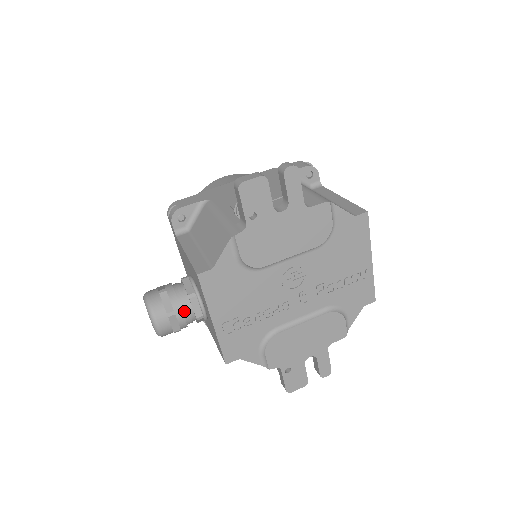
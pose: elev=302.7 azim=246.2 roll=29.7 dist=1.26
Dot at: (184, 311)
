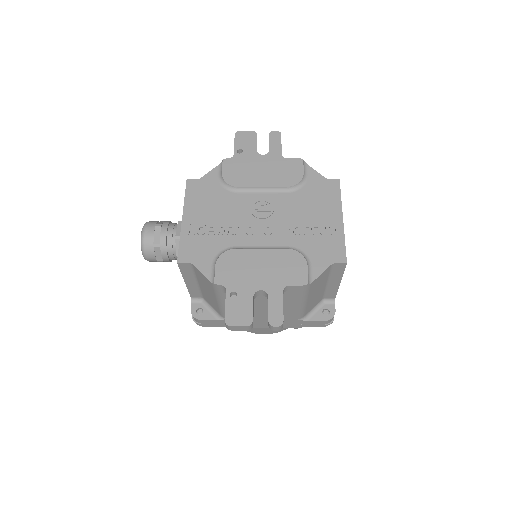
Dot at: (169, 229)
